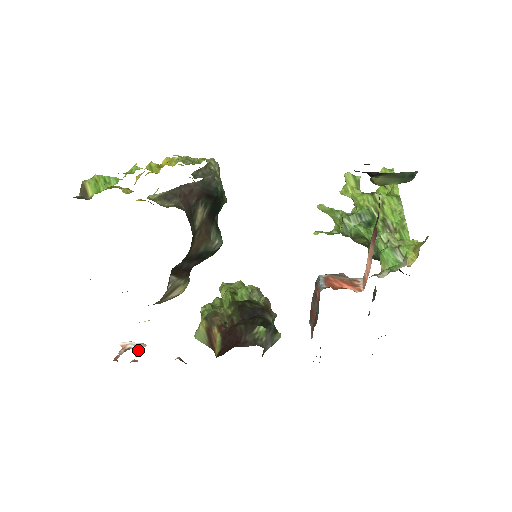
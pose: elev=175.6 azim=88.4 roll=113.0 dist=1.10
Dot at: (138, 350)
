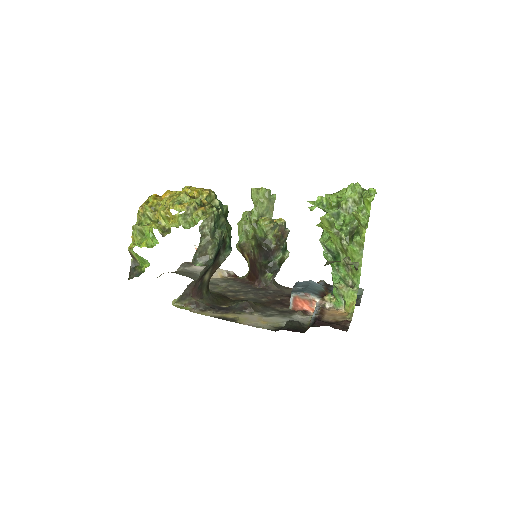
Dot at: occluded
